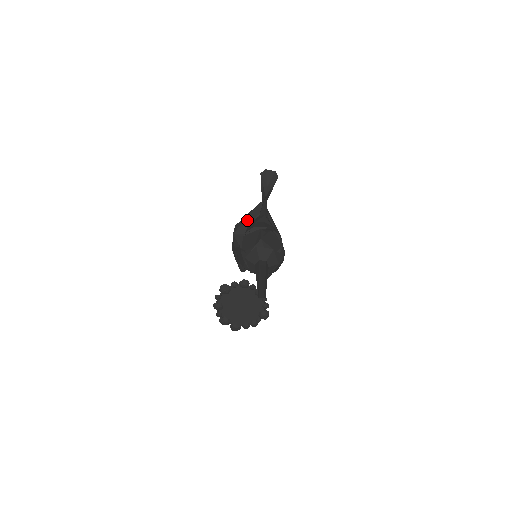
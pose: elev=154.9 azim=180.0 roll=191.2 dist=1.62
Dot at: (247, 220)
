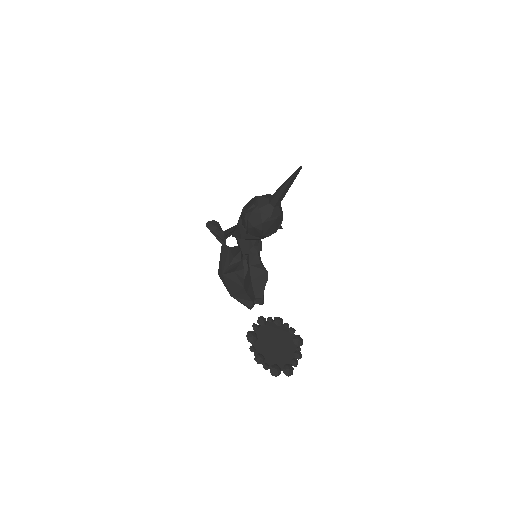
Dot at: (224, 260)
